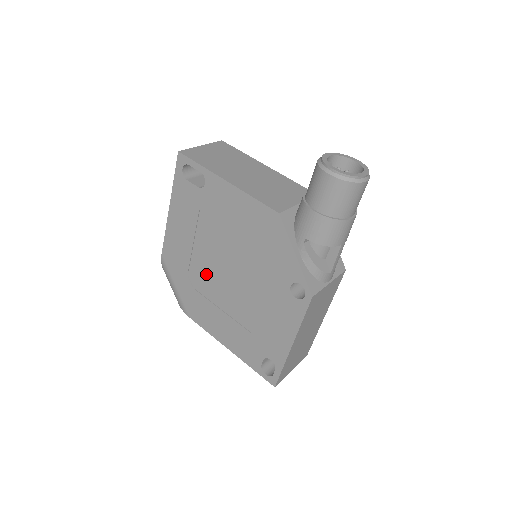
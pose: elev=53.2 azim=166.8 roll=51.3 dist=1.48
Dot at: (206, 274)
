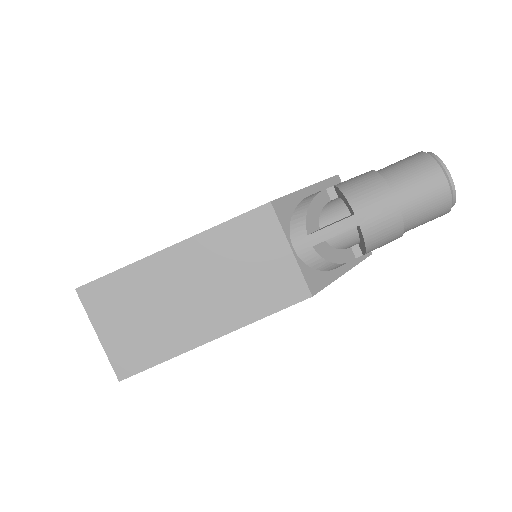
Dot at: occluded
